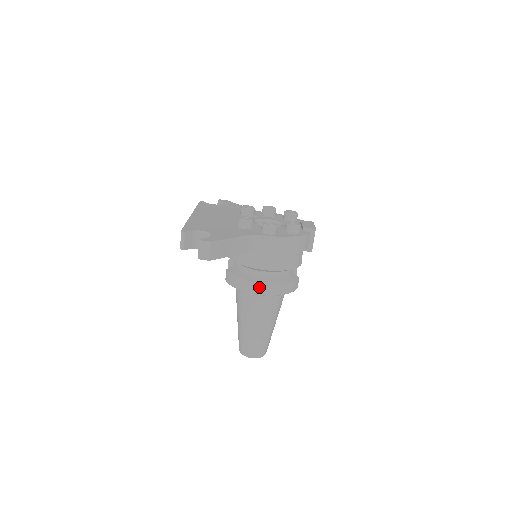
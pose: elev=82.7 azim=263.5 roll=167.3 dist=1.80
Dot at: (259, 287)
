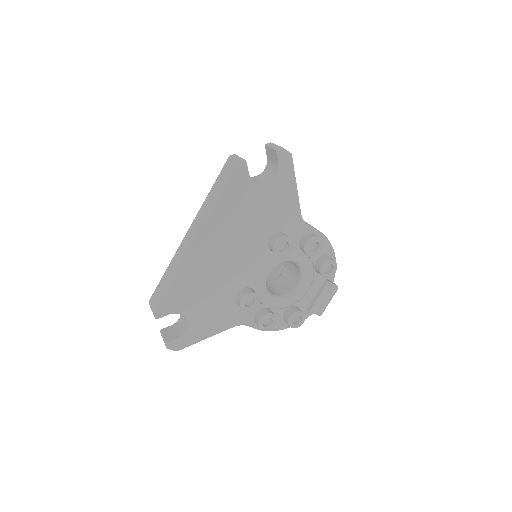
Dot at: occluded
